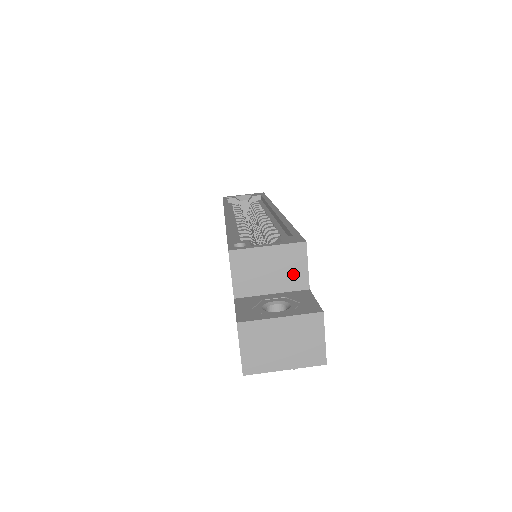
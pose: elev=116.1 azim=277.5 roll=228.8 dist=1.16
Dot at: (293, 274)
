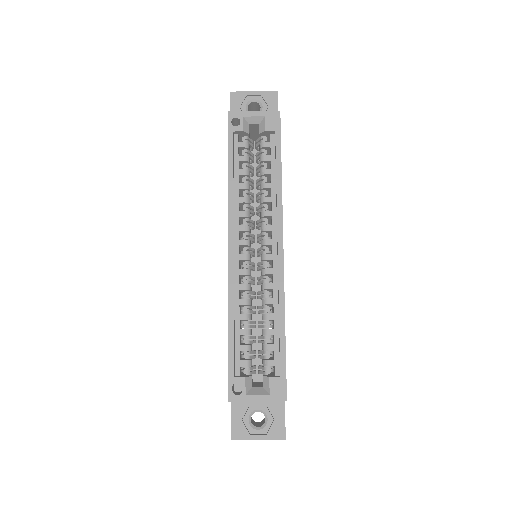
Dot at: occluded
